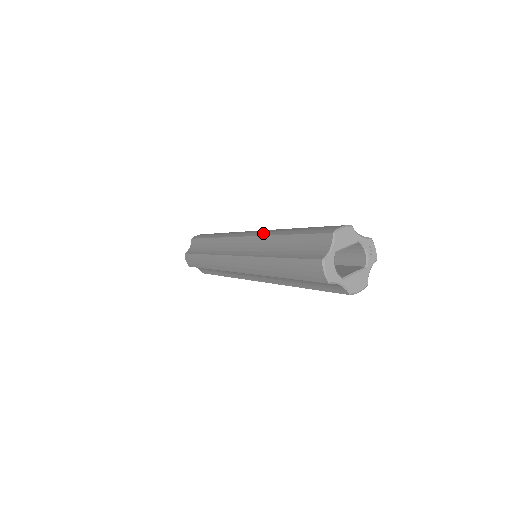
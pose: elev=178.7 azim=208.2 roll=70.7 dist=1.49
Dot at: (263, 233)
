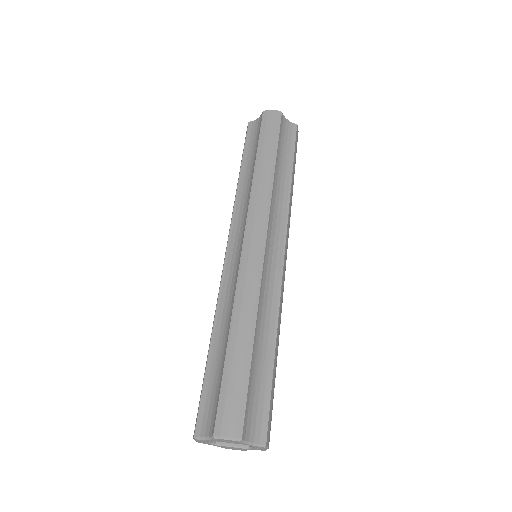
Dot at: (241, 284)
